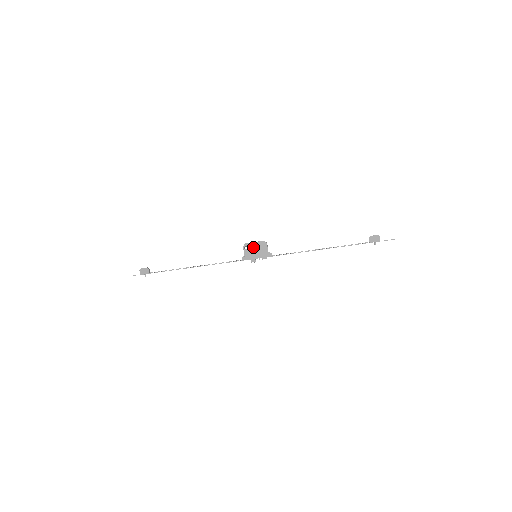
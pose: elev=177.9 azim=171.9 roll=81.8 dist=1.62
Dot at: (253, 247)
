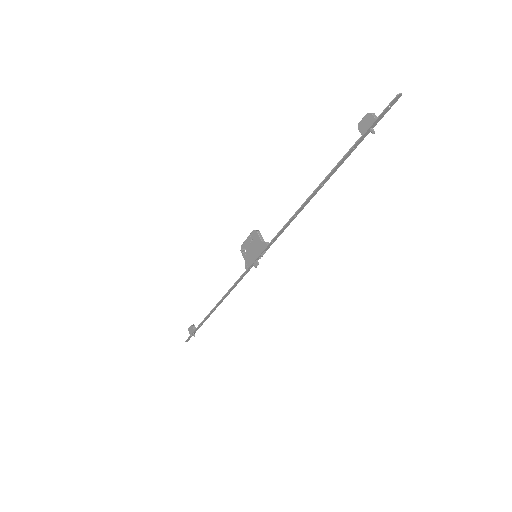
Dot at: (248, 246)
